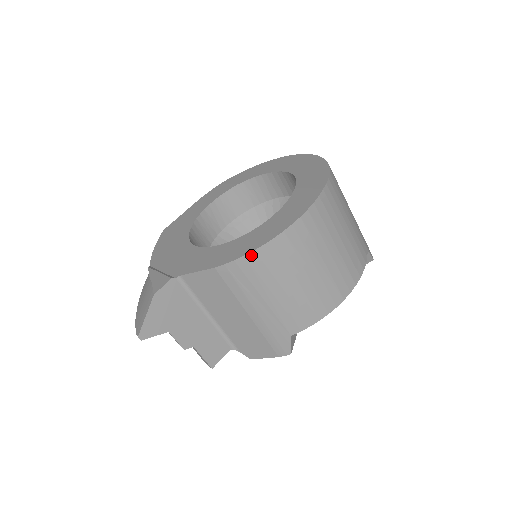
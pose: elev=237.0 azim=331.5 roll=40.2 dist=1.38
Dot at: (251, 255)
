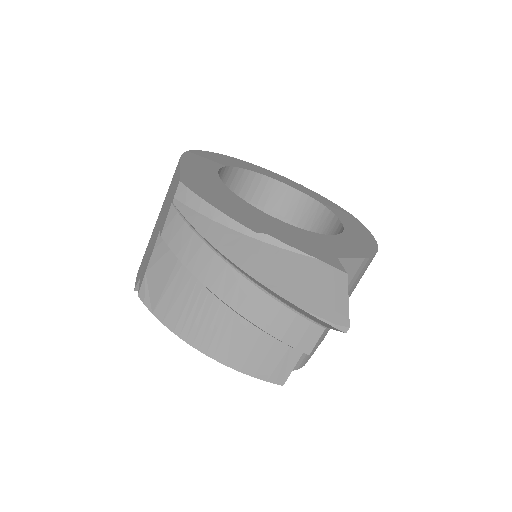
Dot at: occluded
